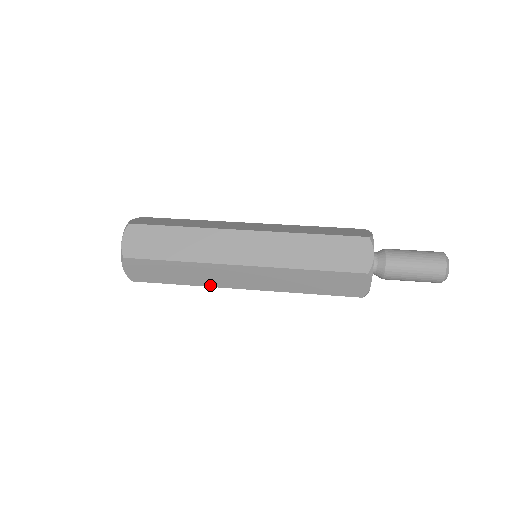
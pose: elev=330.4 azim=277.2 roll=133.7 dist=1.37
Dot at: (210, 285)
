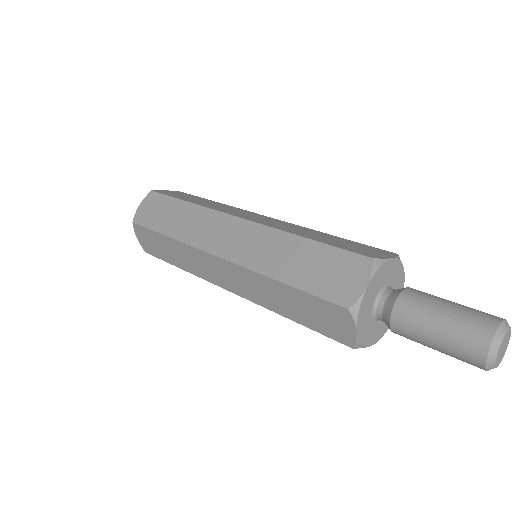
Dot at: (199, 275)
